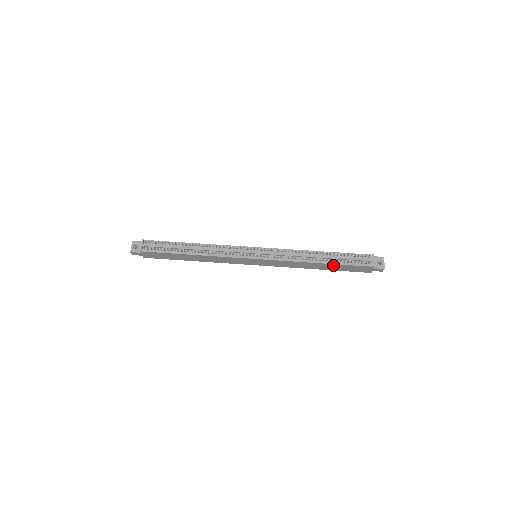
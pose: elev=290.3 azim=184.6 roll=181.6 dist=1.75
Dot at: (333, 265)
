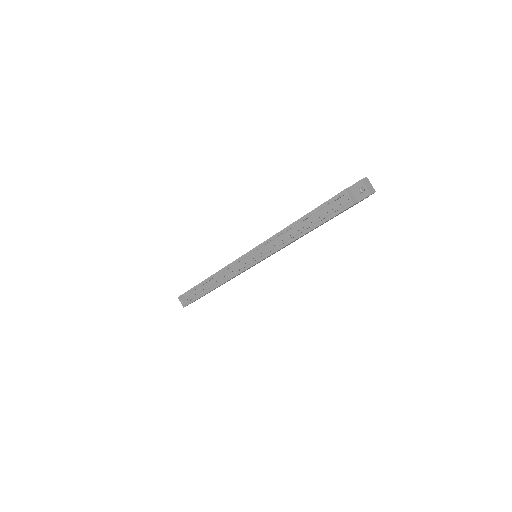
Dot at: (318, 226)
